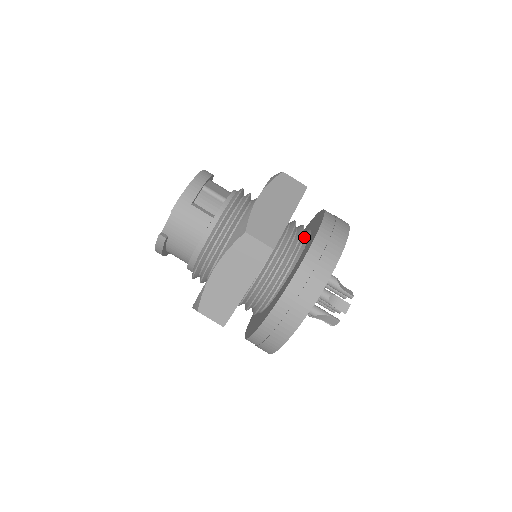
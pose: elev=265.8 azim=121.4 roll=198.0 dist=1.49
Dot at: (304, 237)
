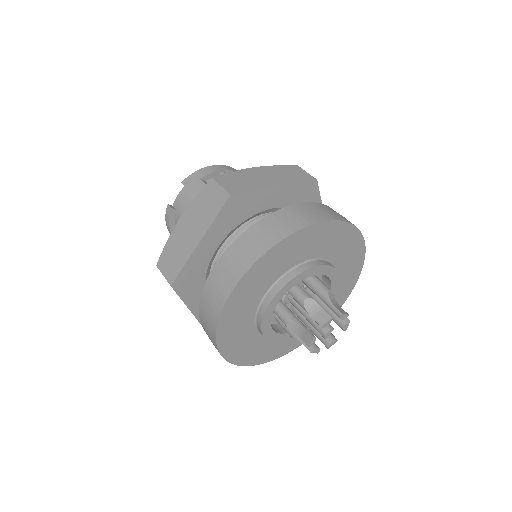
Dot at: occluded
